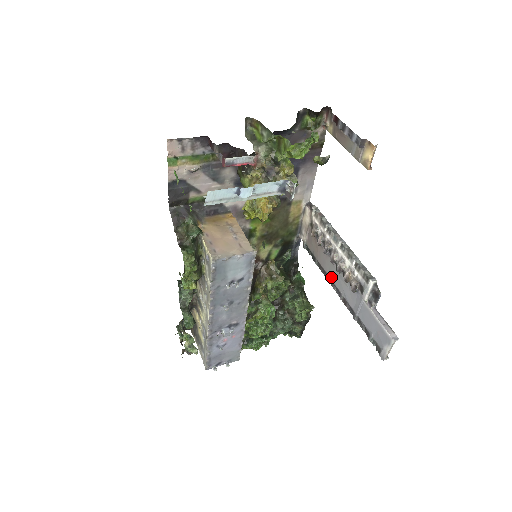
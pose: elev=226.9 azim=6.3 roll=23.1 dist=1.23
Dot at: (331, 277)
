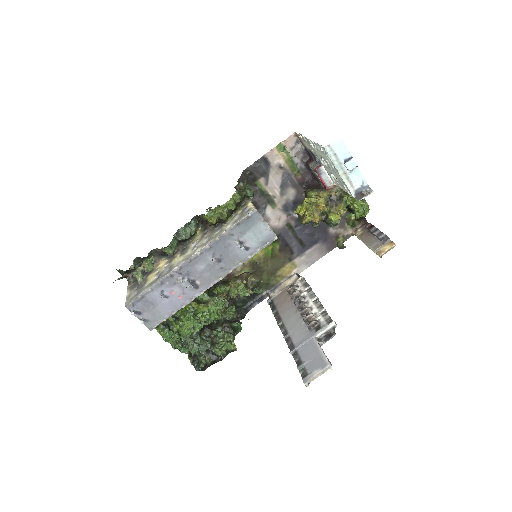
Dot at: (286, 321)
